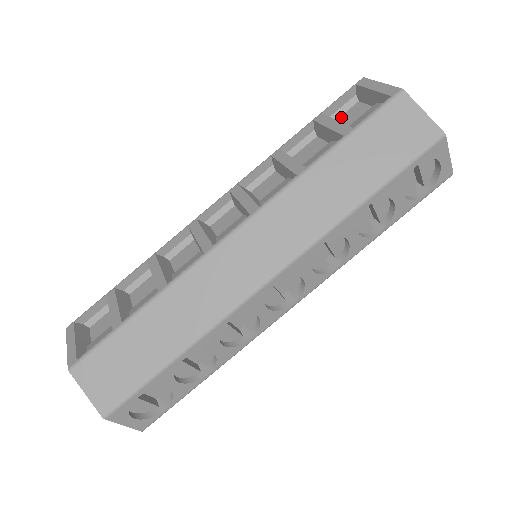
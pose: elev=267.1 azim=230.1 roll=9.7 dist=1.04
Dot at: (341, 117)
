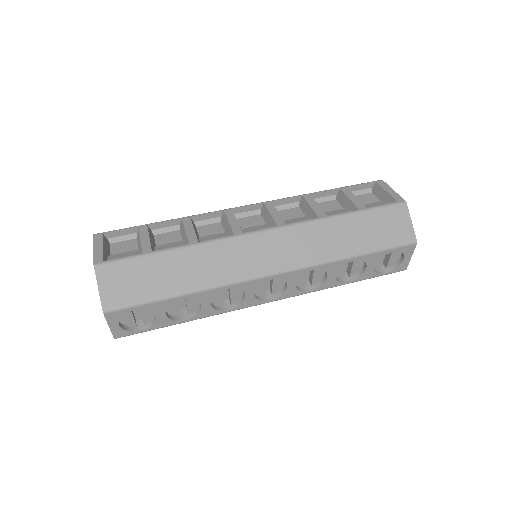
Dot at: (357, 196)
